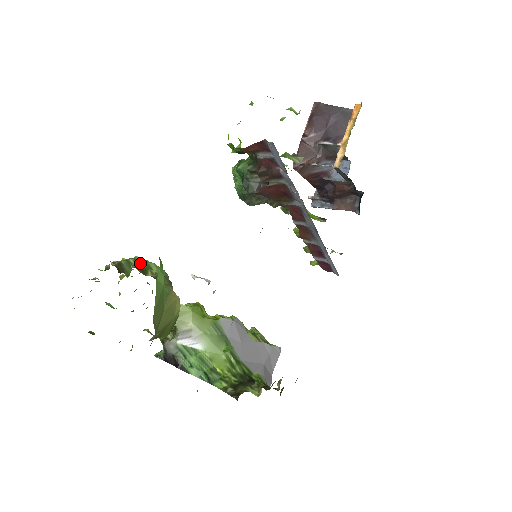
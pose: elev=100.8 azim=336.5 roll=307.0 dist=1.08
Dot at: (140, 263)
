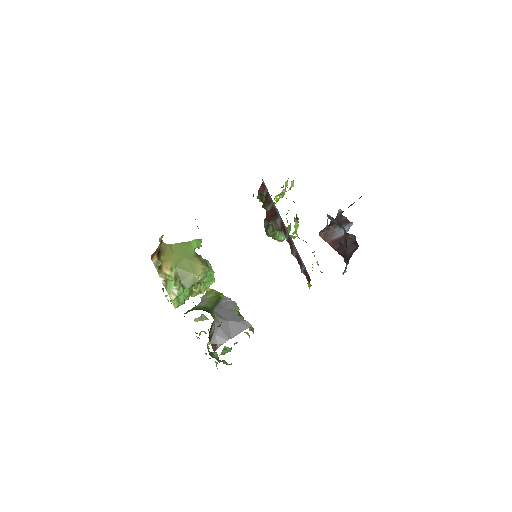
Dot at: occluded
